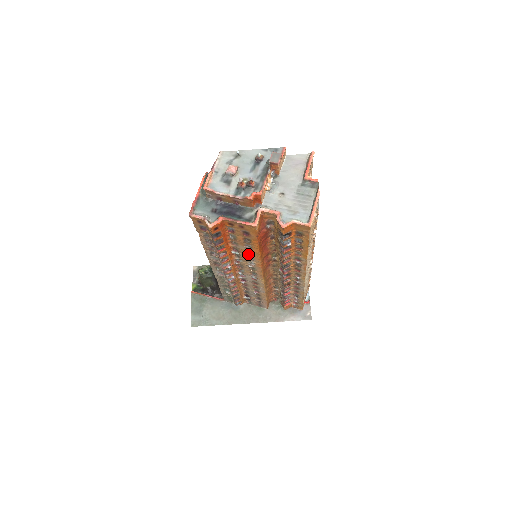
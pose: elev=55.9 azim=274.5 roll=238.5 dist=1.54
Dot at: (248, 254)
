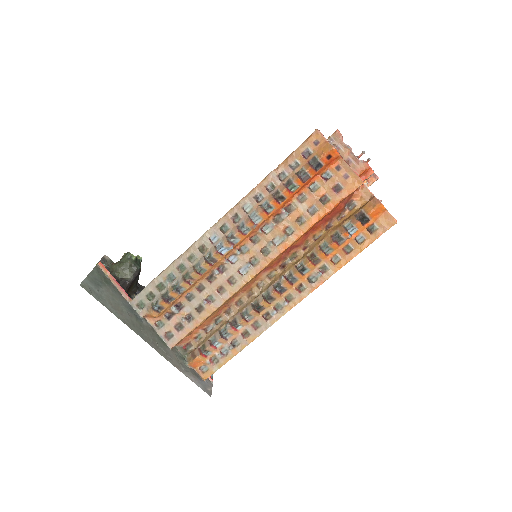
Dot at: (296, 222)
